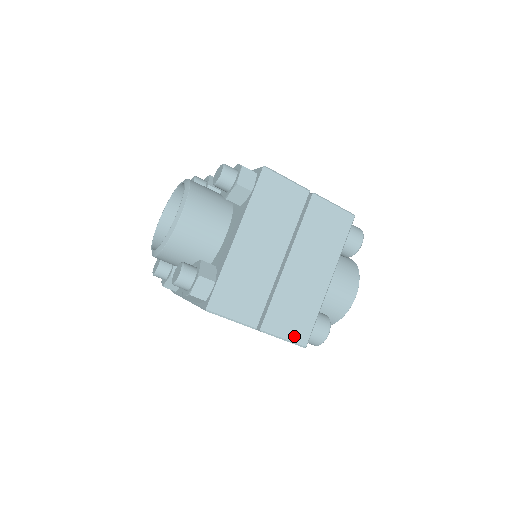
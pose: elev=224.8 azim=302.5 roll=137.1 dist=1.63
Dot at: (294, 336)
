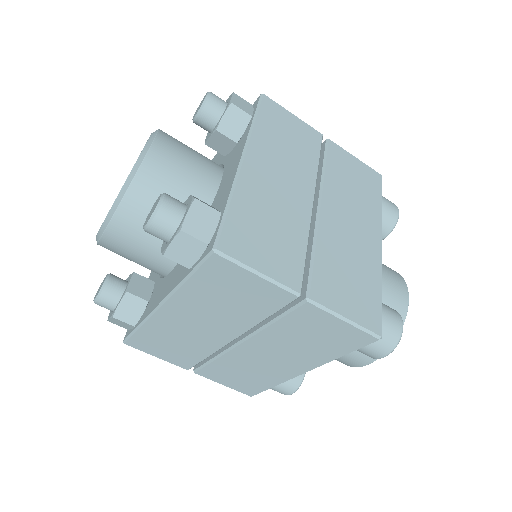
Dot at: (359, 316)
